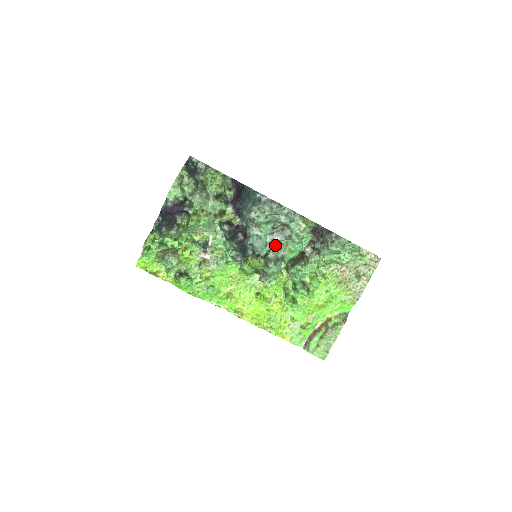
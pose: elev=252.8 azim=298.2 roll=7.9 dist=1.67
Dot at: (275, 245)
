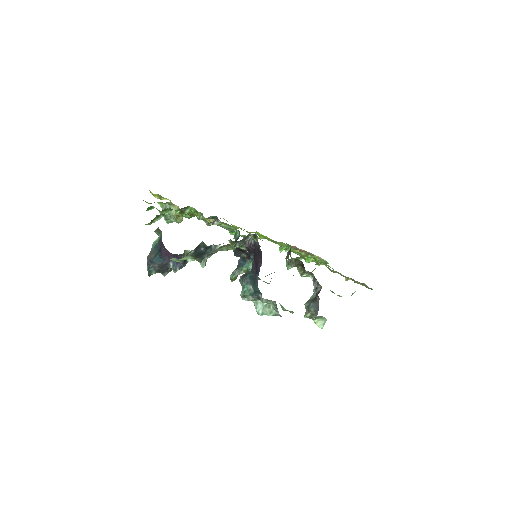
Dot at: (268, 283)
